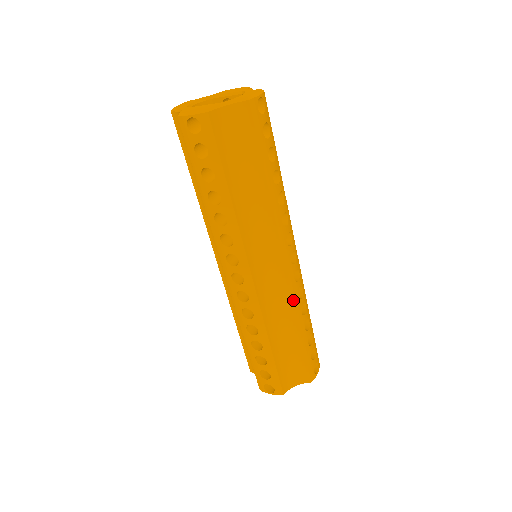
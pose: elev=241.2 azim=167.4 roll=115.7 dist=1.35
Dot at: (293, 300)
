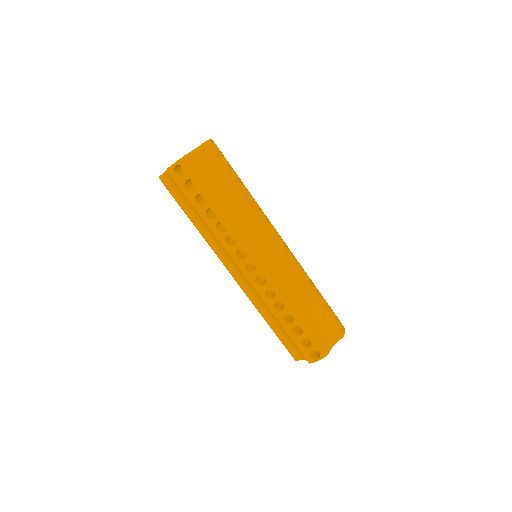
Dot at: (296, 270)
